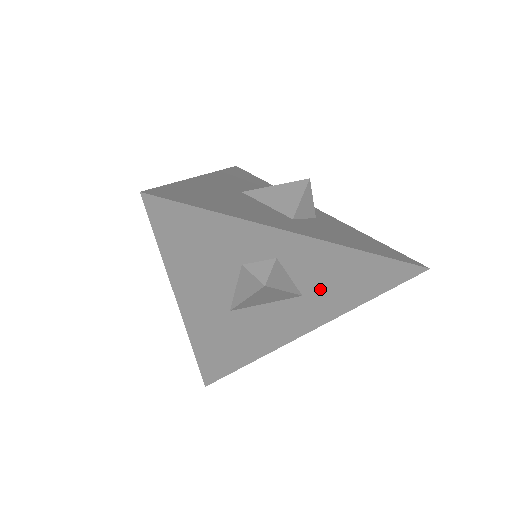
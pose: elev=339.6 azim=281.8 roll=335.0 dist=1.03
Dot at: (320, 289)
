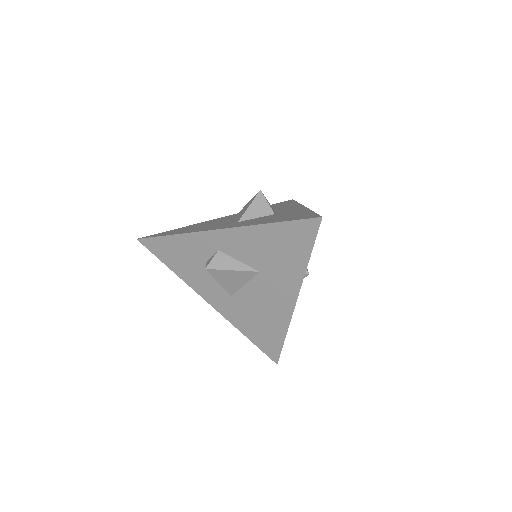
Dot at: (265, 263)
